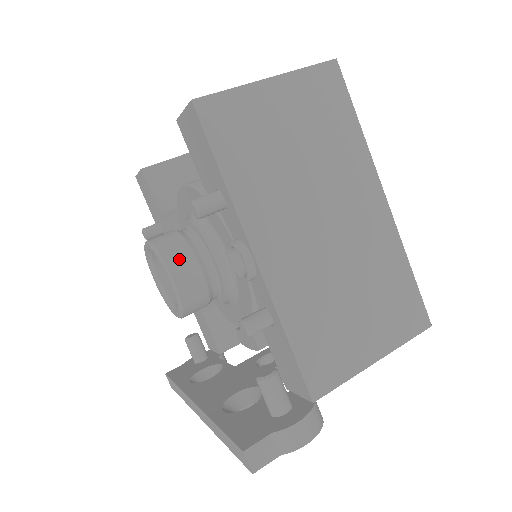
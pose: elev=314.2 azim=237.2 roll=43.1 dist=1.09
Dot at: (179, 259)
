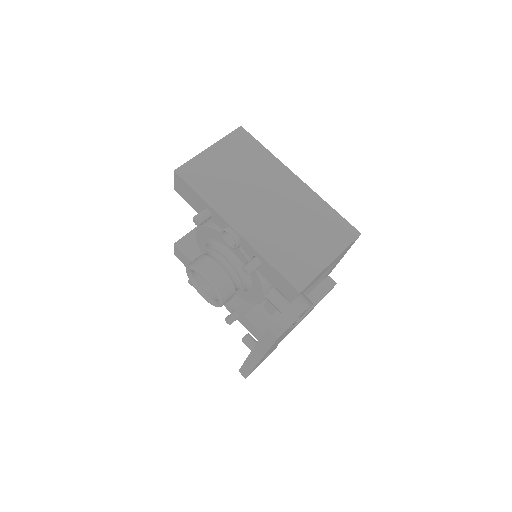
Dot at: (205, 265)
